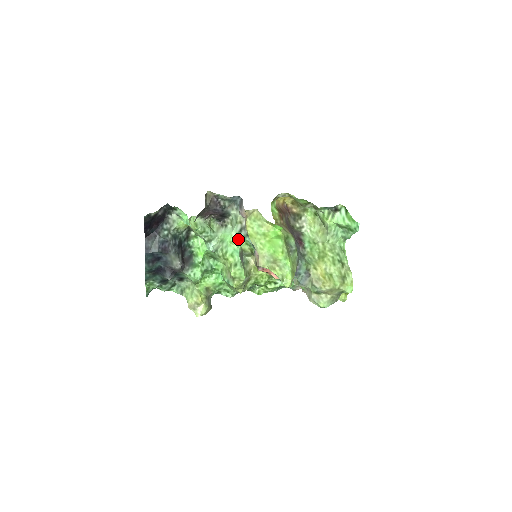
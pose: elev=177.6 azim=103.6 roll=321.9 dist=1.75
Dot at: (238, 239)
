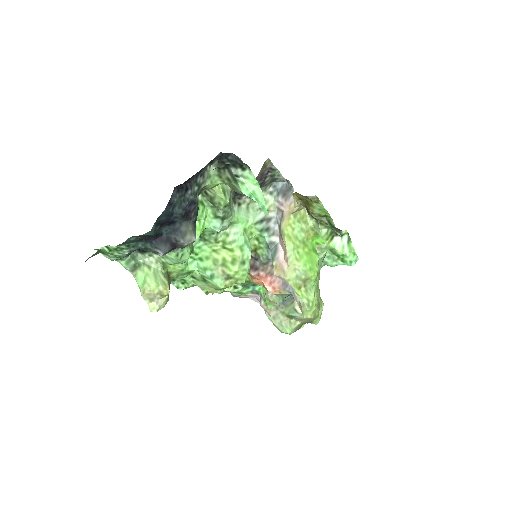
Dot at: (252, 229)
